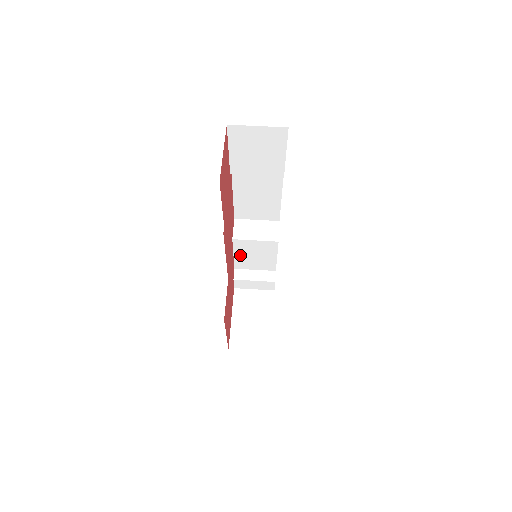
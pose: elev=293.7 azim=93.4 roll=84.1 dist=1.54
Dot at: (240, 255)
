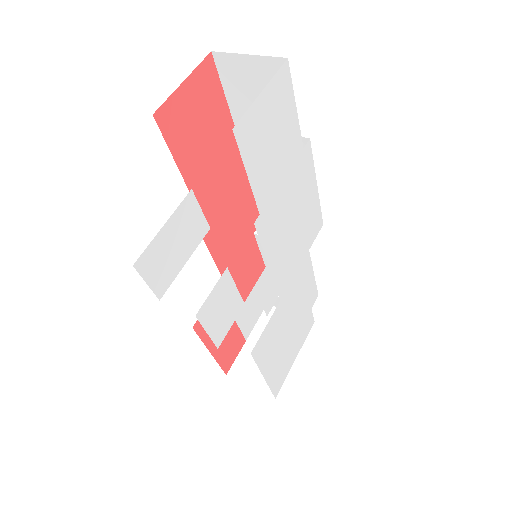
Dot at: occluded
